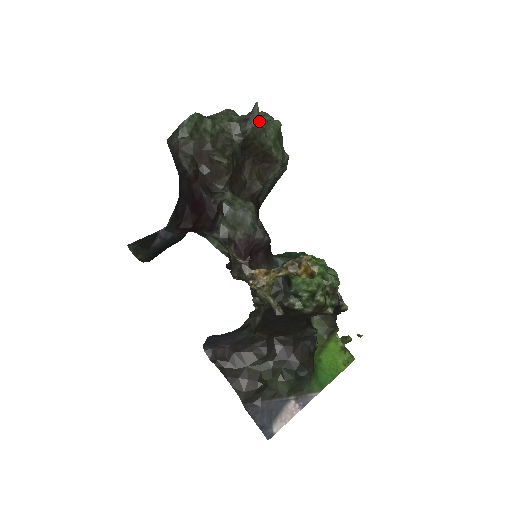
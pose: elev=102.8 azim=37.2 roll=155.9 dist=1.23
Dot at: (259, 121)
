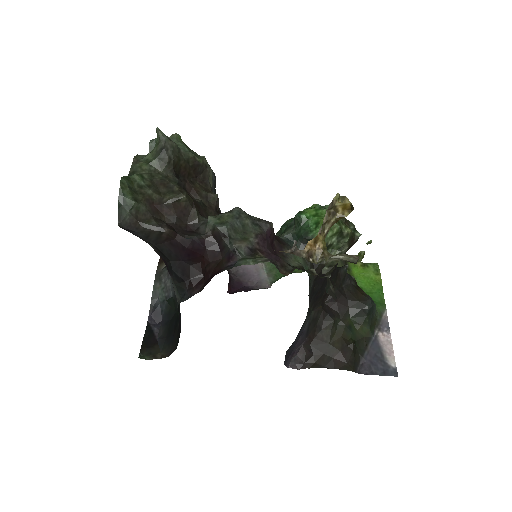
Dot at: (172, 142)
